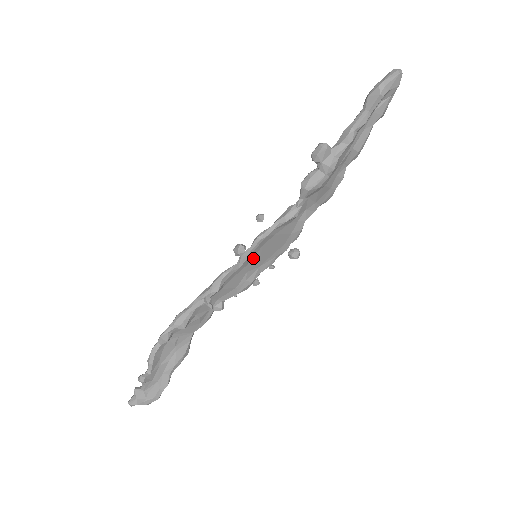
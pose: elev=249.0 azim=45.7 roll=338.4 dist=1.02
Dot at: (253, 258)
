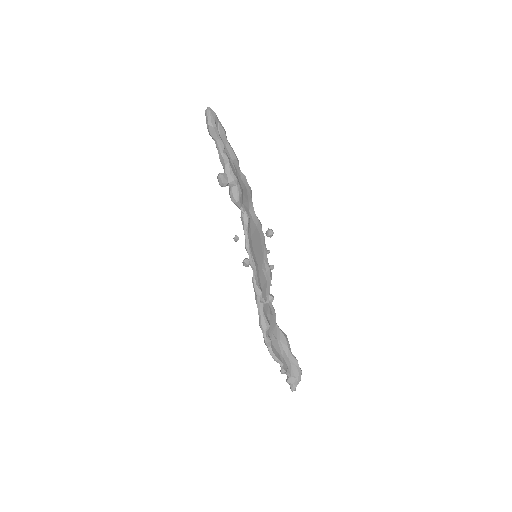
Dot at: (256, 259)
